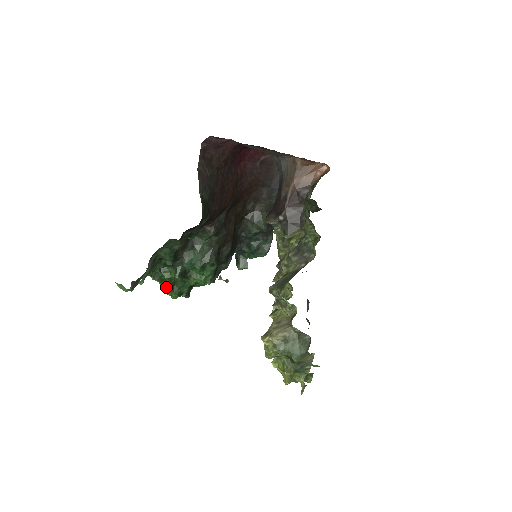
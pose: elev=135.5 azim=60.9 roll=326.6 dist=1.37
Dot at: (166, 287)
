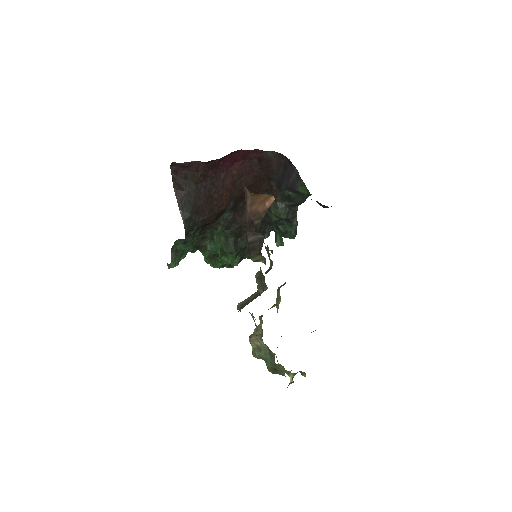
Dot at: (206, 262)
